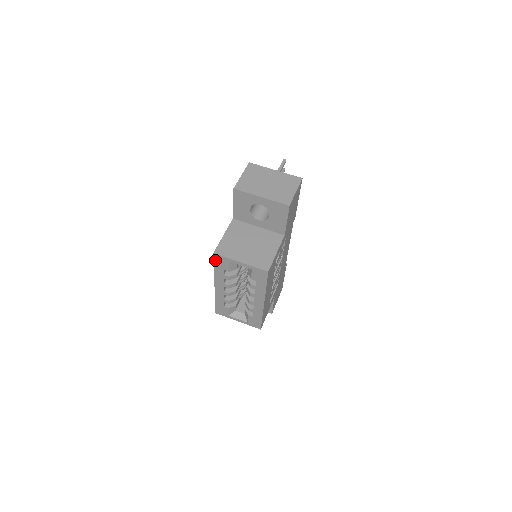
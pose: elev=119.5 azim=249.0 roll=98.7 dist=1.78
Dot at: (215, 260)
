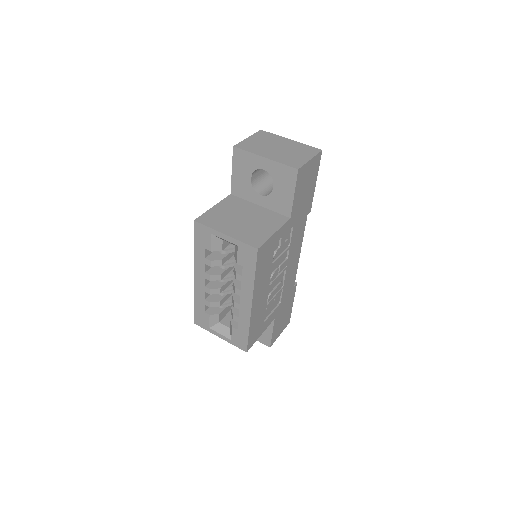
Dot at: (196, 232)
